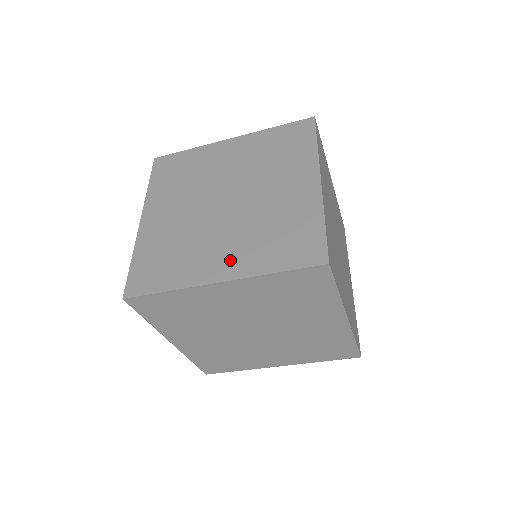
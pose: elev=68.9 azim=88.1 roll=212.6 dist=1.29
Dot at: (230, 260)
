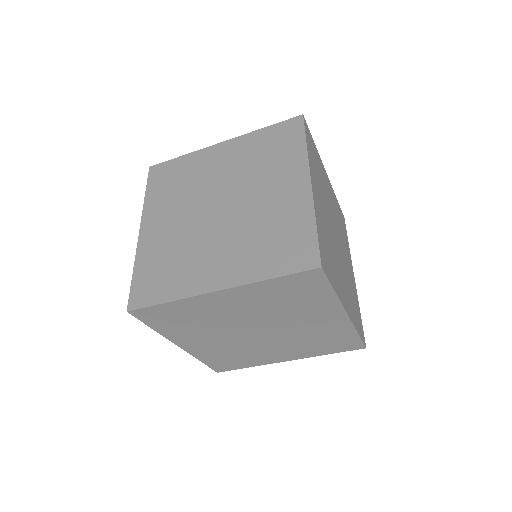
Dot at: (226, 268)
